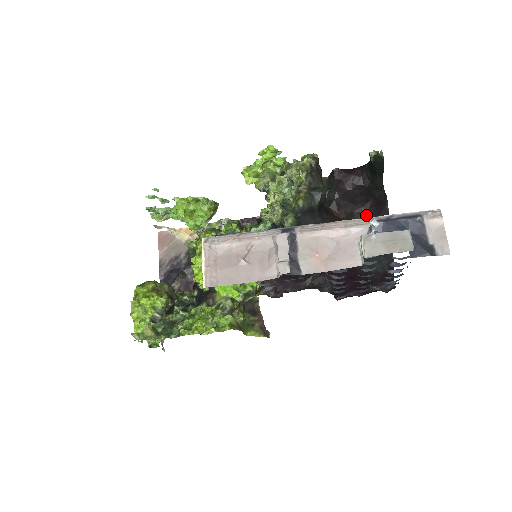
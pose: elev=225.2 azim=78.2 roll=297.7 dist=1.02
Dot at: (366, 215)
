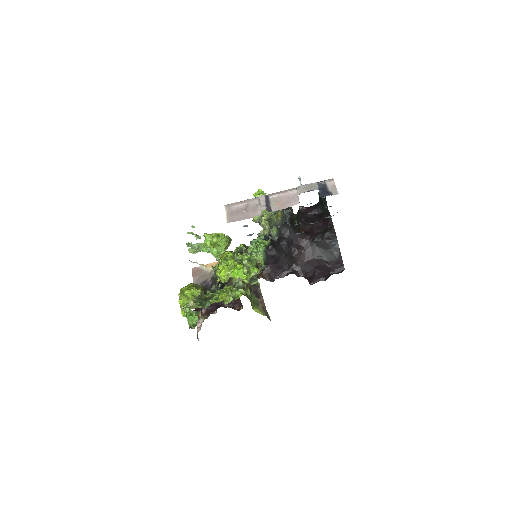
Dot at: (320, 227)
